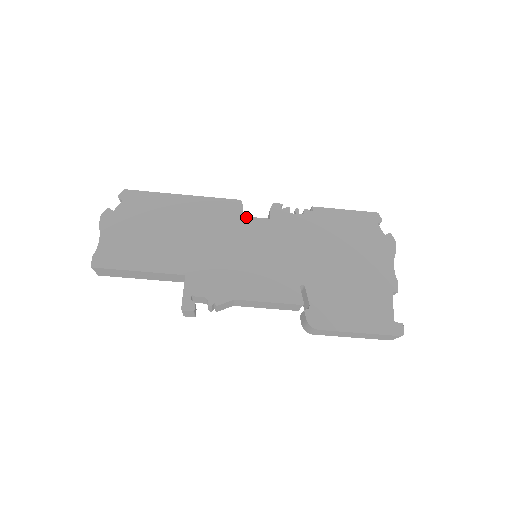
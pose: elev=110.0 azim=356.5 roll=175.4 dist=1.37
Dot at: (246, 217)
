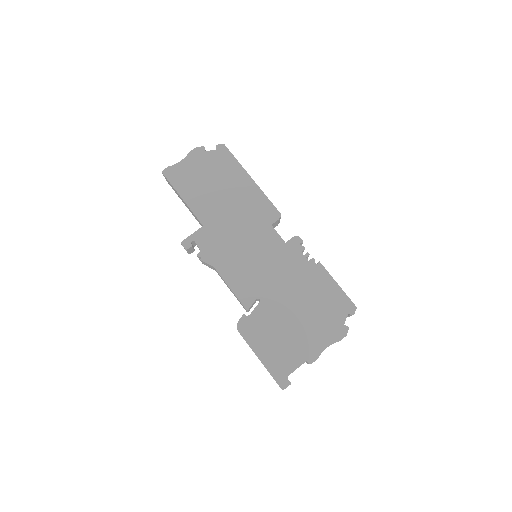
Dot at: (273, 228)
